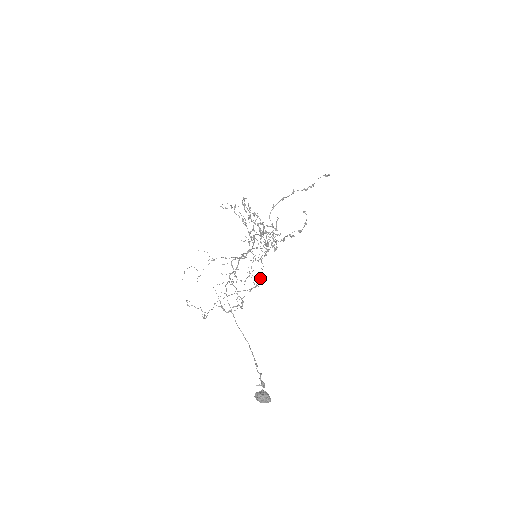
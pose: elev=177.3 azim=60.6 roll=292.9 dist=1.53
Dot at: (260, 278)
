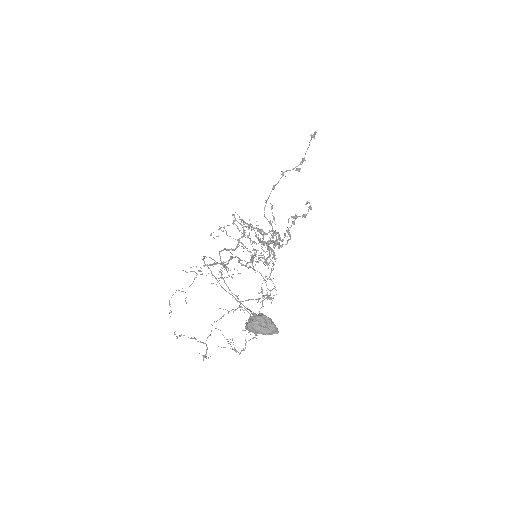
Dot at: (274, 295)
